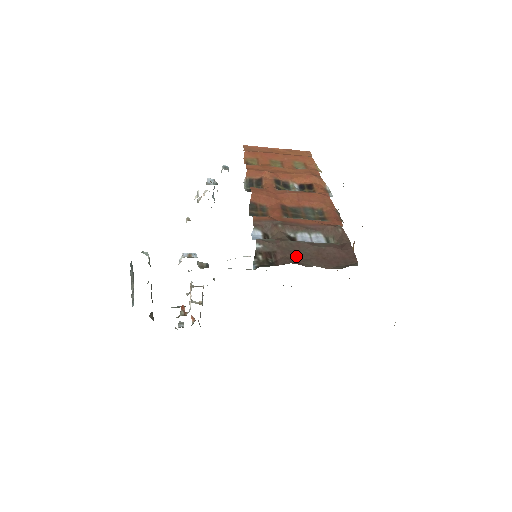
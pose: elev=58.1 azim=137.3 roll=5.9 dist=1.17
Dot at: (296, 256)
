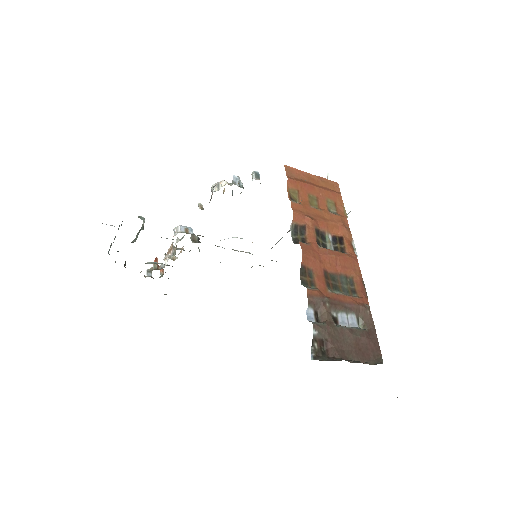
Dot at: (342, 346)
